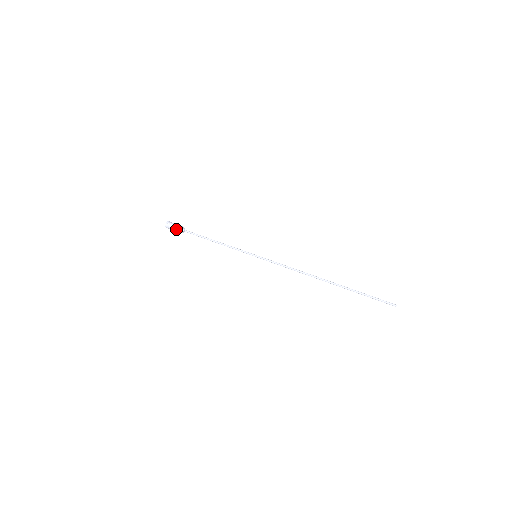
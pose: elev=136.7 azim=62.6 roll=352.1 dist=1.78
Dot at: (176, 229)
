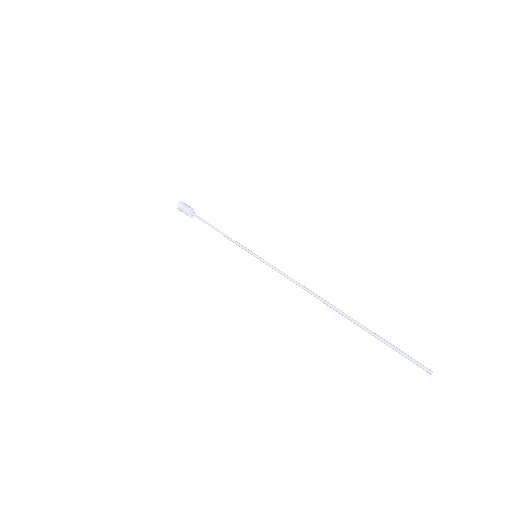
Dot at: (185, 210)
